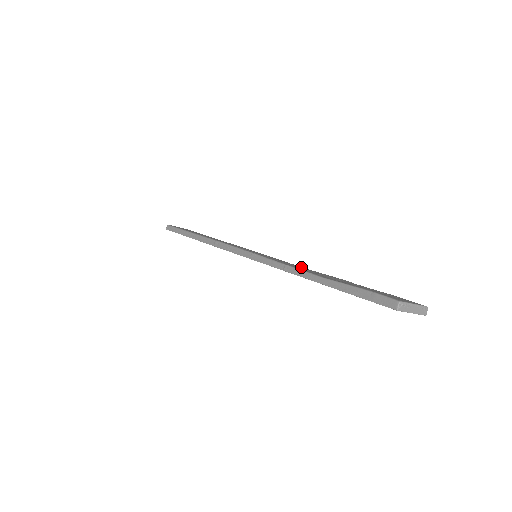
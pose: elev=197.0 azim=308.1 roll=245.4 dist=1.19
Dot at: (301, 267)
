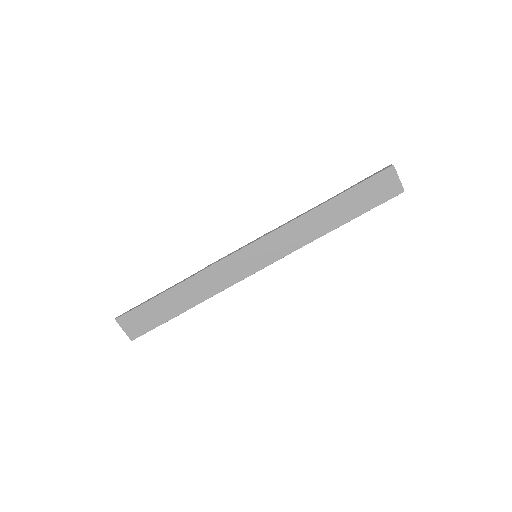
Dot at: (305, 231)
